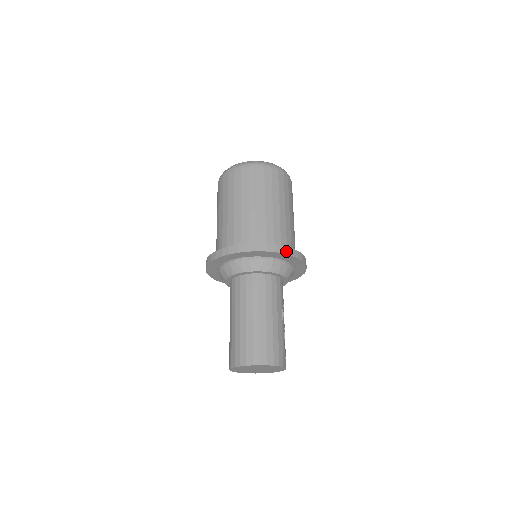
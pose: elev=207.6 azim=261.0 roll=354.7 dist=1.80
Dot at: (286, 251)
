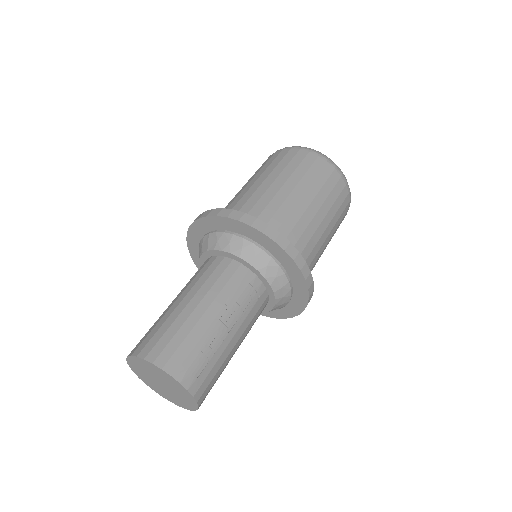
Dot at: (244, 219)
